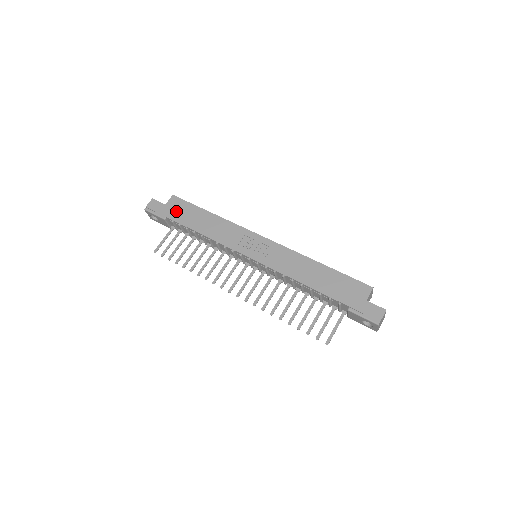
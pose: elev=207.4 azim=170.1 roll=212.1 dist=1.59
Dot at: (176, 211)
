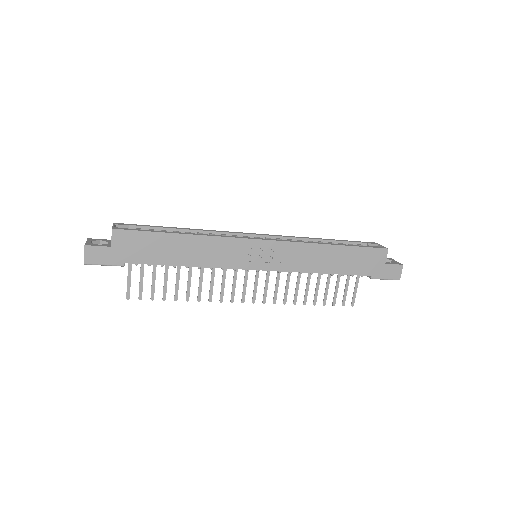
Dot at: (134, 250)
